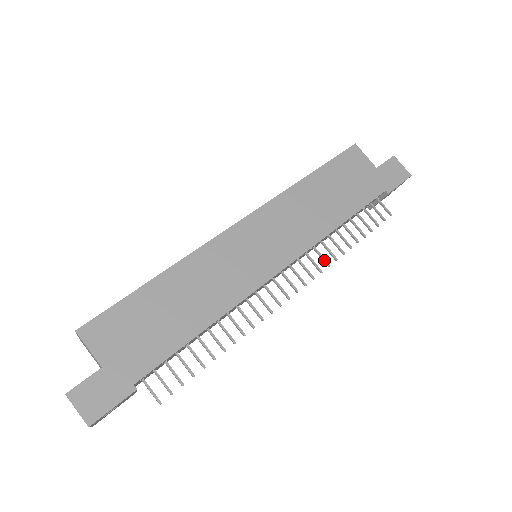
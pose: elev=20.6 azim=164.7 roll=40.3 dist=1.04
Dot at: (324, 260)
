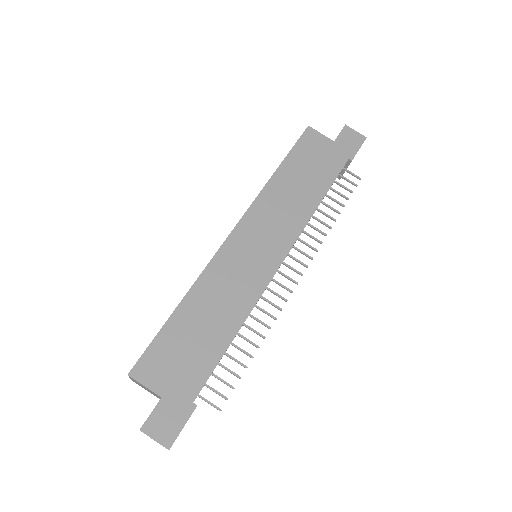
Dot at: (316, 239)
